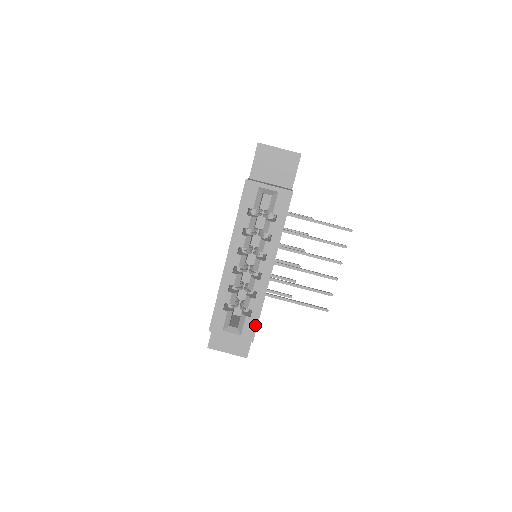
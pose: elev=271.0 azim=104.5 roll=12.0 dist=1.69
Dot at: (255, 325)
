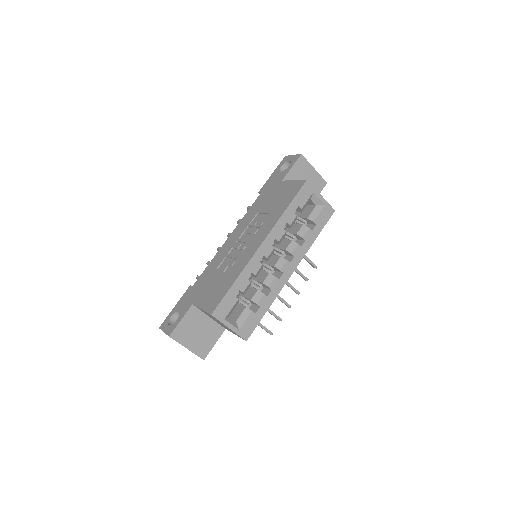
Dot at: (256, 323)
